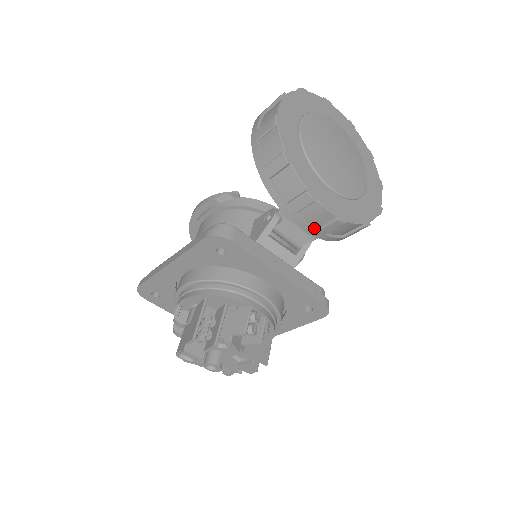
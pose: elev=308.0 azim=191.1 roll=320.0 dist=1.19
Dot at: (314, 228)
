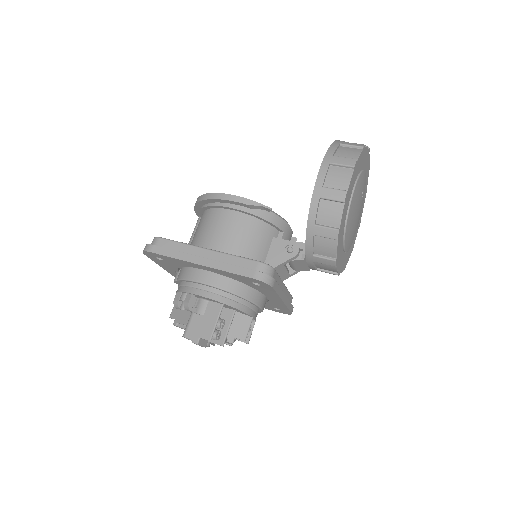
Dot at: (316, 268)
